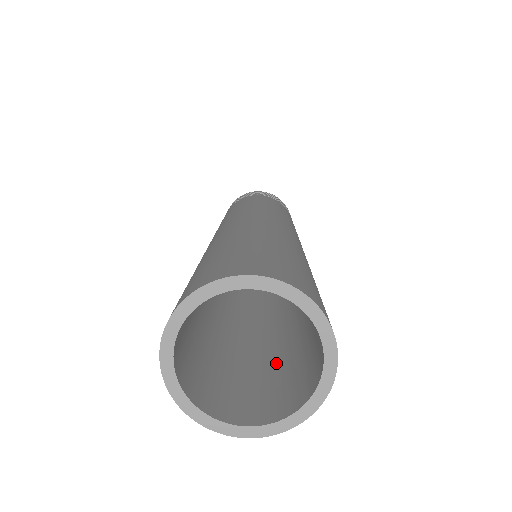
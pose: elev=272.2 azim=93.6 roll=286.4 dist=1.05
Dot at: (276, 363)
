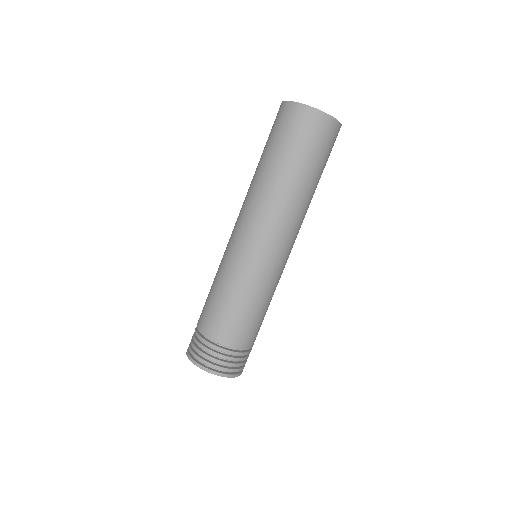
Dot at: (299, 155)
